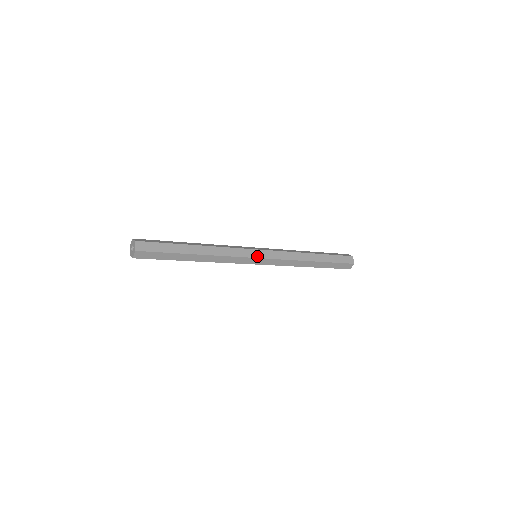
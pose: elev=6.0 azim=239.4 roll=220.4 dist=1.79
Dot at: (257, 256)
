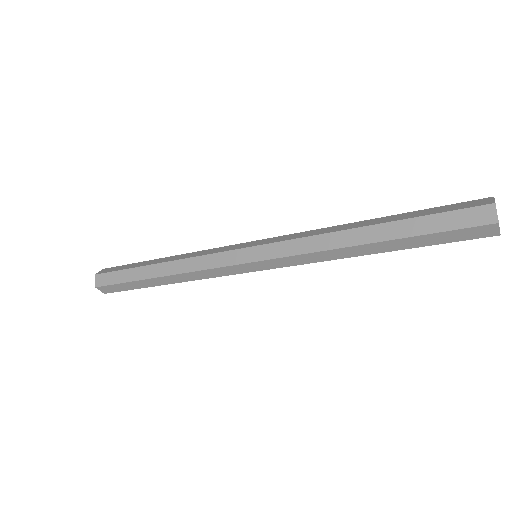
Dot at: (245, 247)
